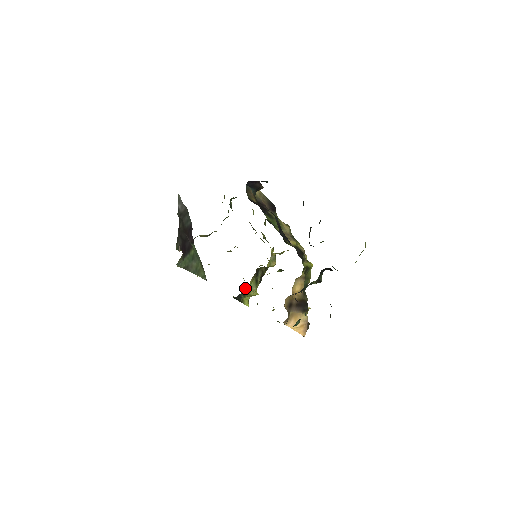
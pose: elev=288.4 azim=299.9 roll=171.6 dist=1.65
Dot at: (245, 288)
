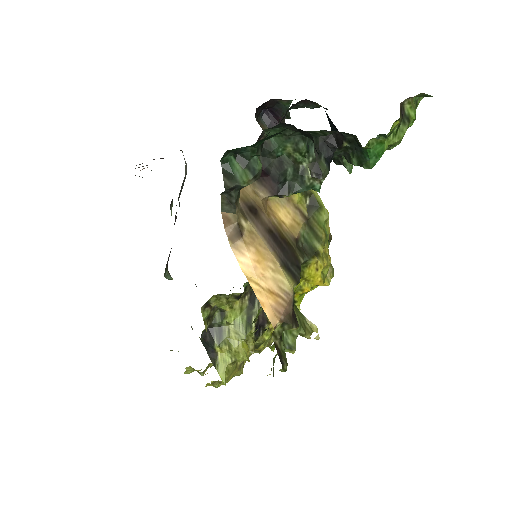
Dot at: (223, 313)
